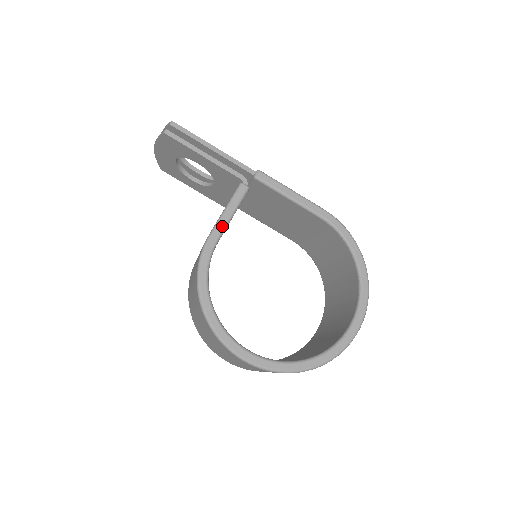
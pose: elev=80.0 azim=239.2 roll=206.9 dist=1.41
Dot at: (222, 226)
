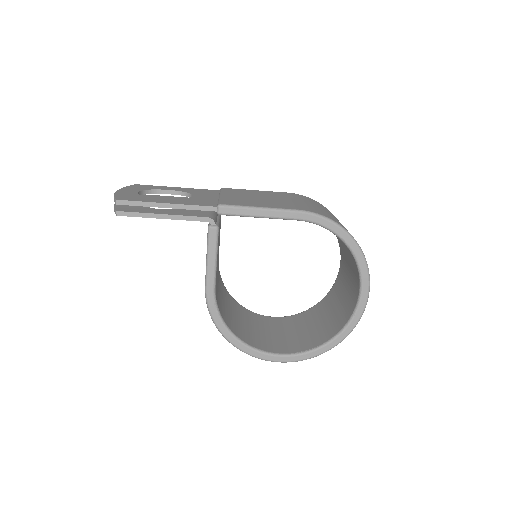
Dot at: (212, 274)
